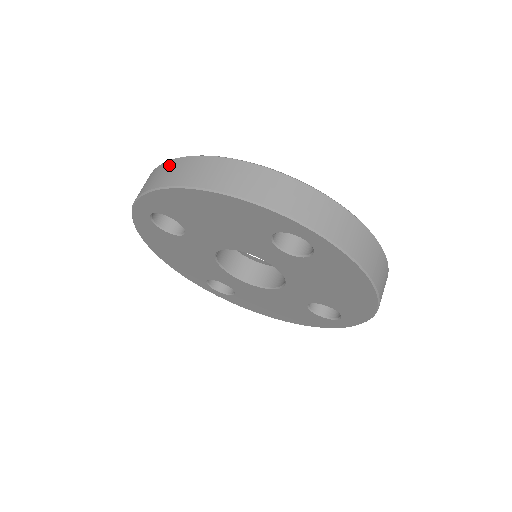
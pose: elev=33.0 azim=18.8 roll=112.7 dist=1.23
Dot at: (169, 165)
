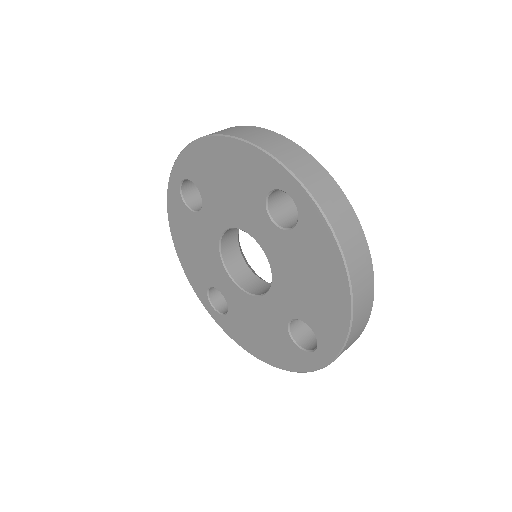
Dot at: occluded
